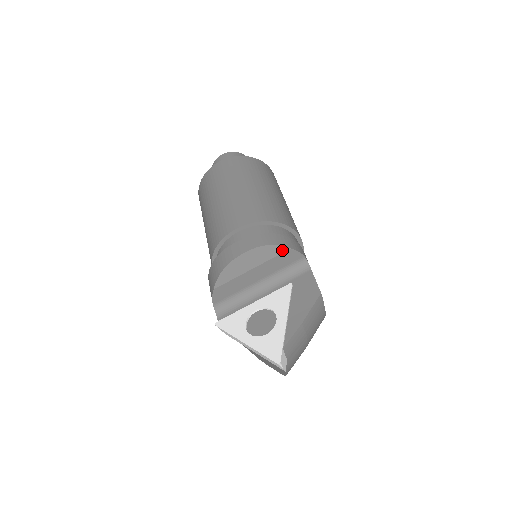
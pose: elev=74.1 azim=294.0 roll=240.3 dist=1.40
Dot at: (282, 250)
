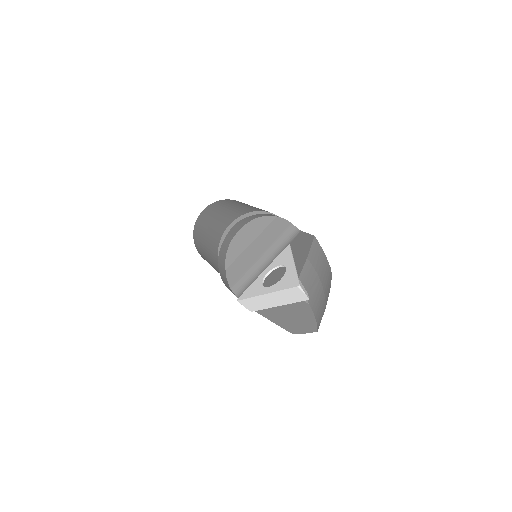
Dot at: (270, 220)
